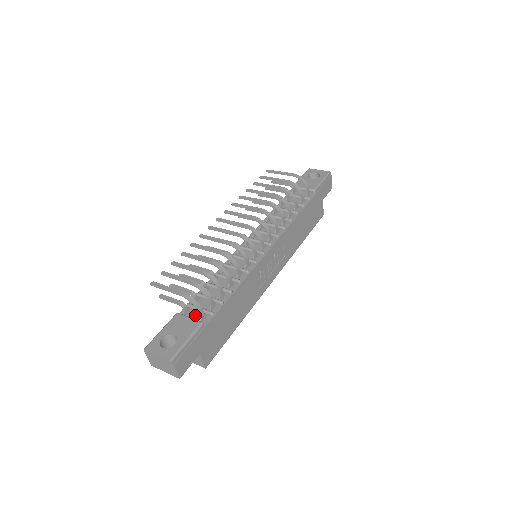
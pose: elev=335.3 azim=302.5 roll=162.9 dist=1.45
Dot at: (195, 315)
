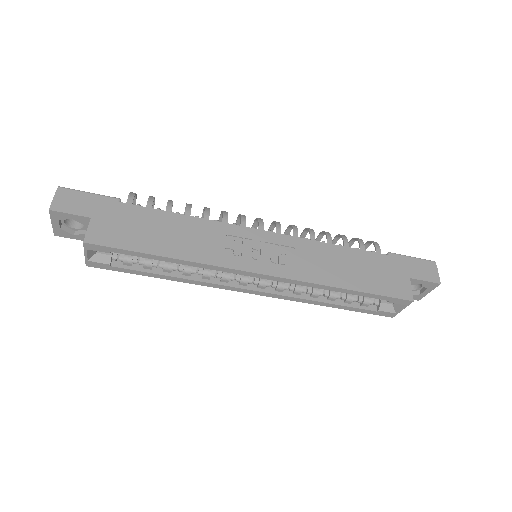
Dot at: occluded
